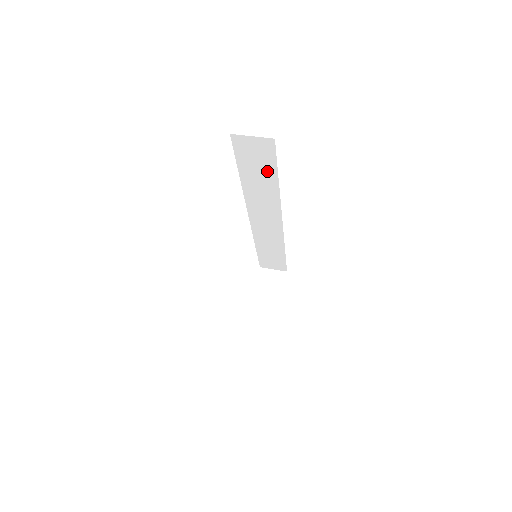
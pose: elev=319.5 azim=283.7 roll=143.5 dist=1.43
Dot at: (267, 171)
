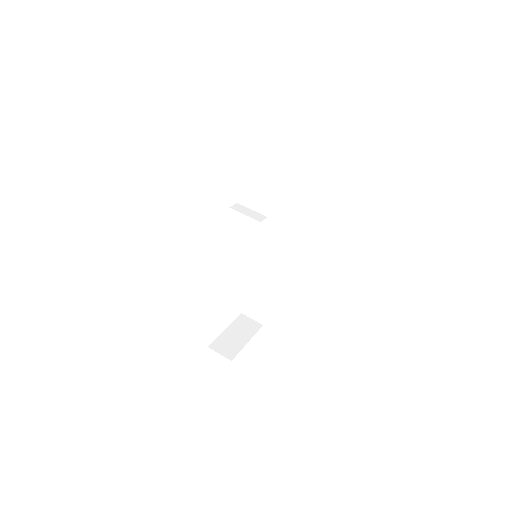
Dot at: (296, 185)
